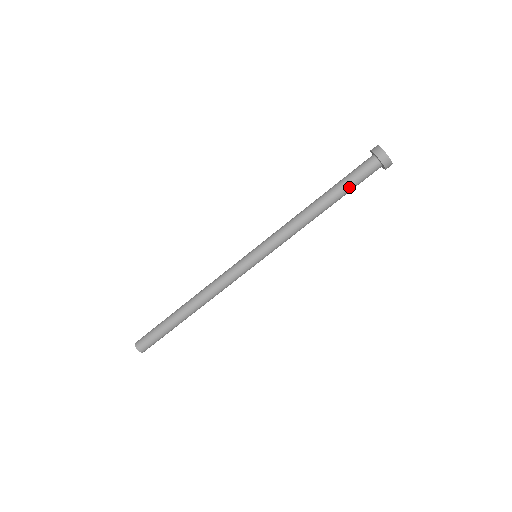
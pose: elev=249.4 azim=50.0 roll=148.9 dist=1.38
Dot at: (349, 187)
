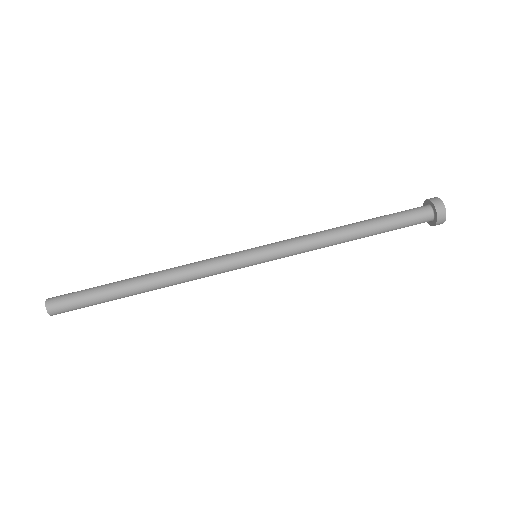
Dot at: (389, 216)
